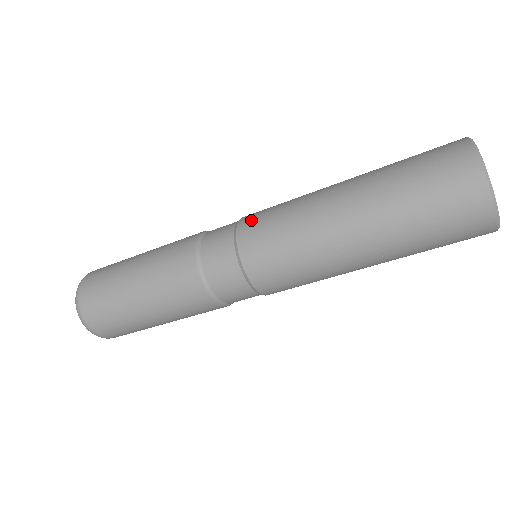
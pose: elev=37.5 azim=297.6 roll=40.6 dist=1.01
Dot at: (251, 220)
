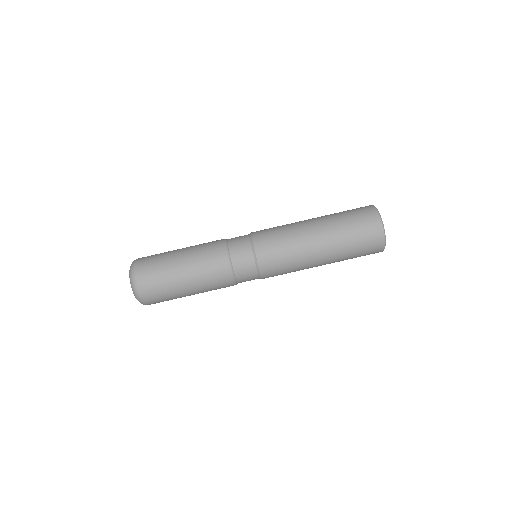
Dot at: (261, 235)
